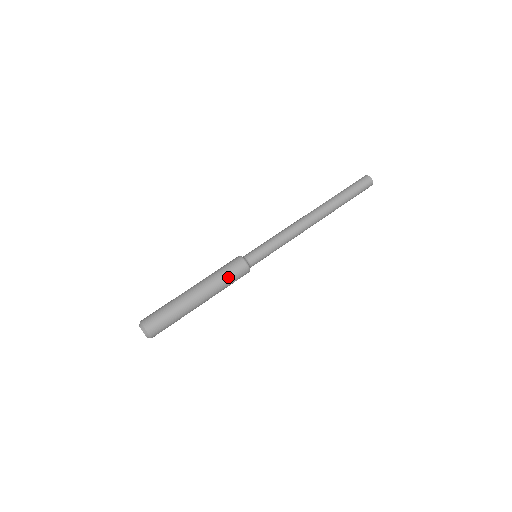
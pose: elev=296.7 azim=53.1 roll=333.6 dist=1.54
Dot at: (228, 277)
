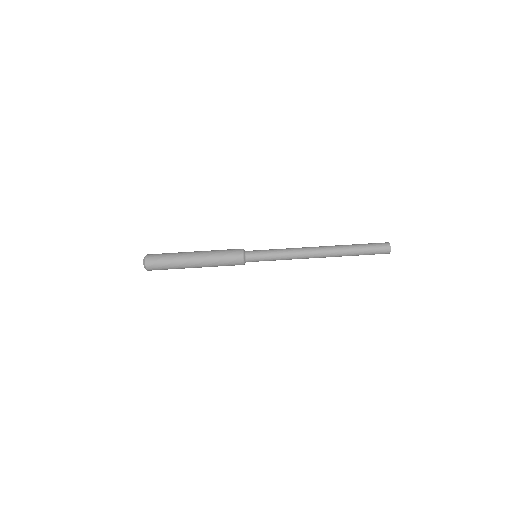
Dot at: (223, 261)
